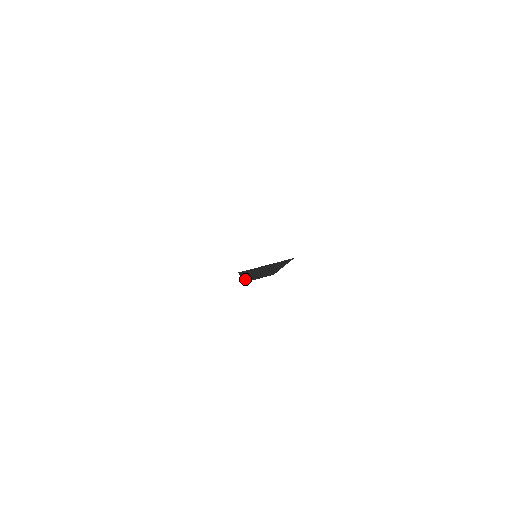
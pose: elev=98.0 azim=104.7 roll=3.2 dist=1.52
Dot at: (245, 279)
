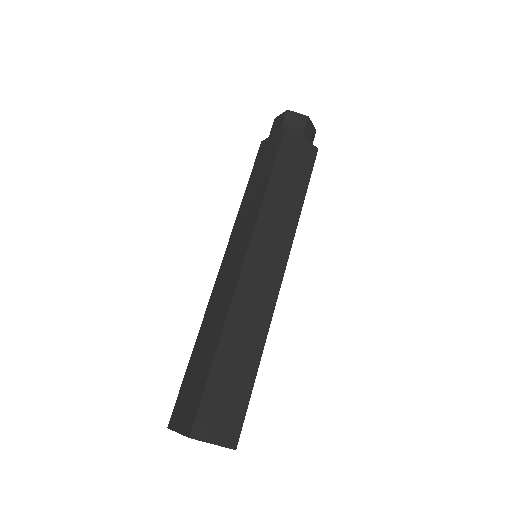
Dot at: occluded
